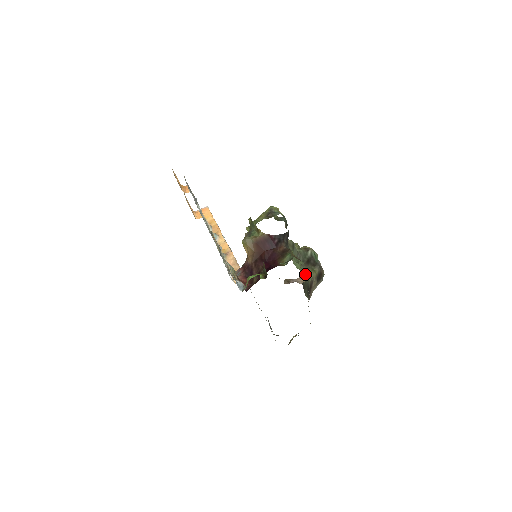
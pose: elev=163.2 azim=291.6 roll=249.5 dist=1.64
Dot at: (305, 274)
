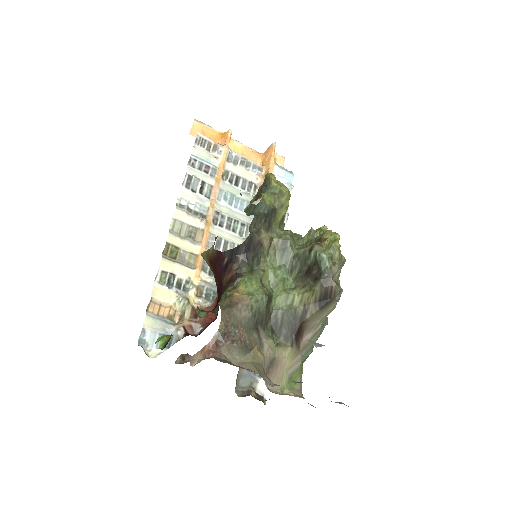
Dot at: (212, 344)
